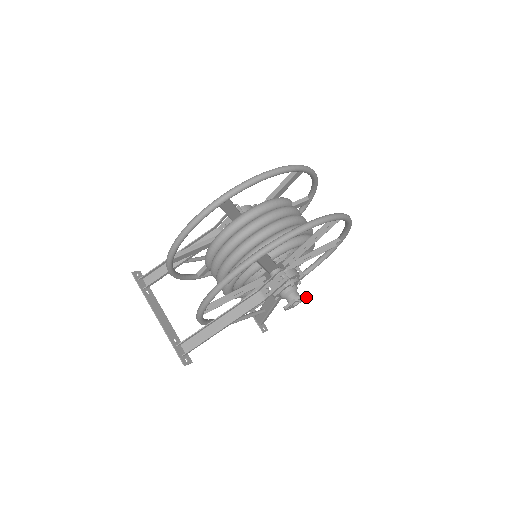
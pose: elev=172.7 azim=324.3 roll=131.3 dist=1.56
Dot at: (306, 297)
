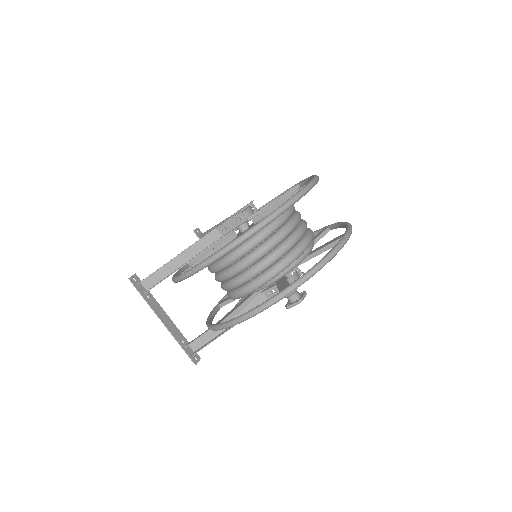
Dot at: occluded
